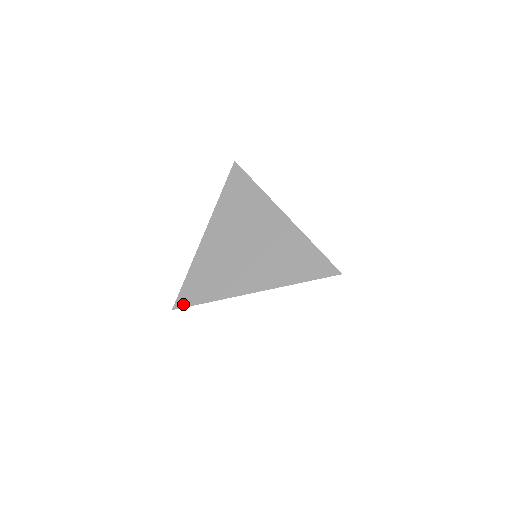
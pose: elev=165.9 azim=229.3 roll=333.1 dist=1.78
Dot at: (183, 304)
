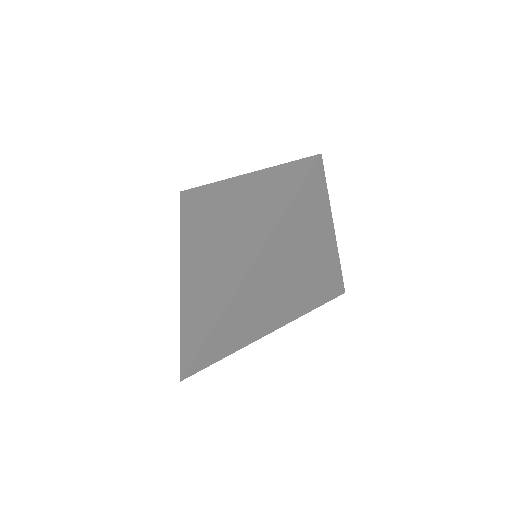
Dot at: (187, 363)
